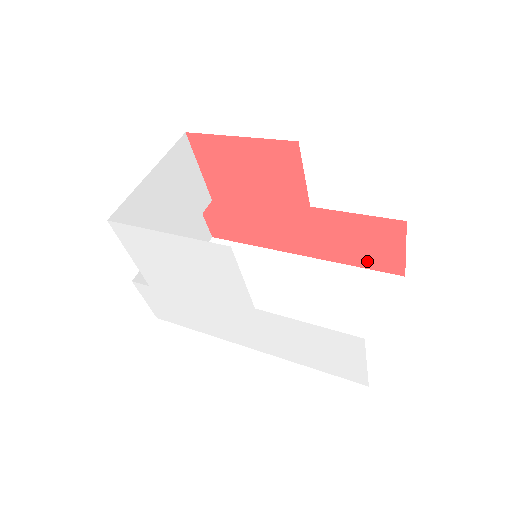
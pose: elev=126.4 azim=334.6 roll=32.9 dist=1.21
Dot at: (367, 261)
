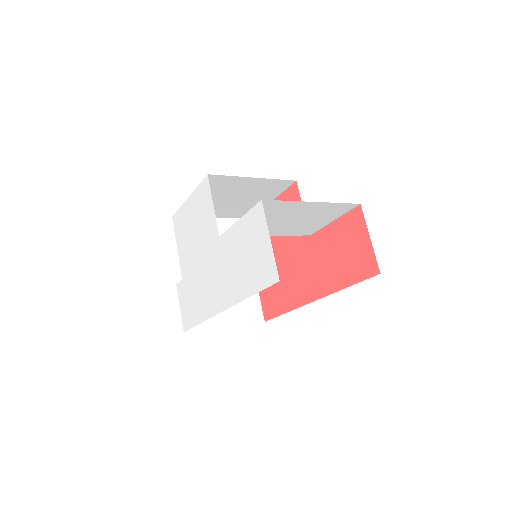
Dot at: (352, 273)
